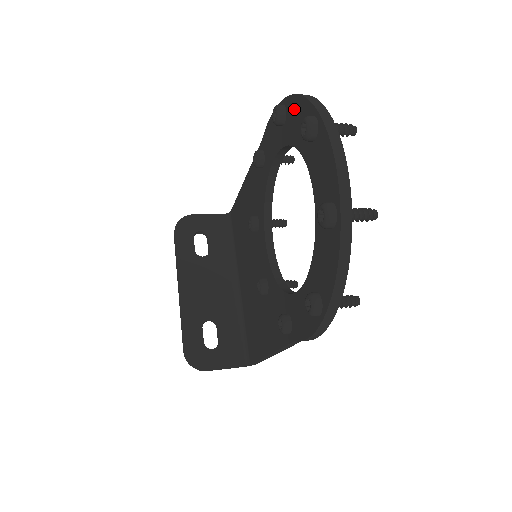
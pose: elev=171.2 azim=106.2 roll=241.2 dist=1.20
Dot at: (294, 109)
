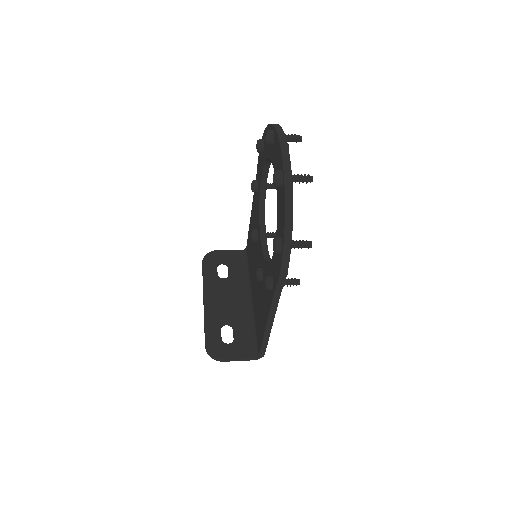
Dot at: occluded
